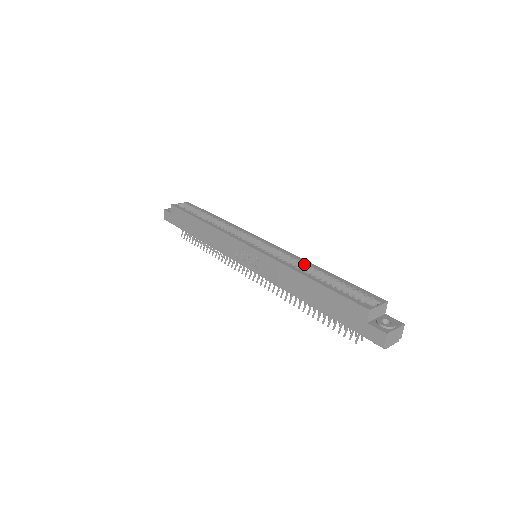
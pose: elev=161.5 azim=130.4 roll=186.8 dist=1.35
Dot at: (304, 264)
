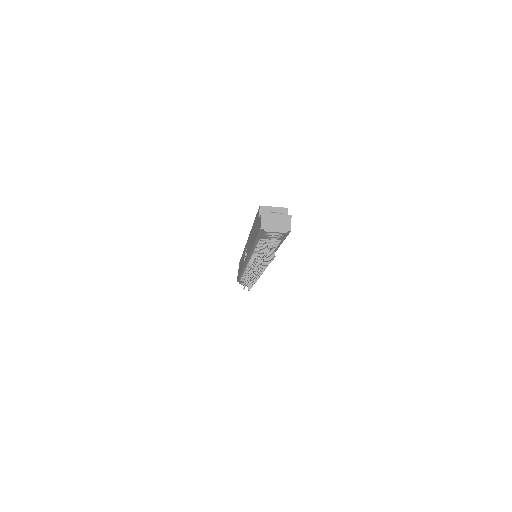
Dot at: occluded
